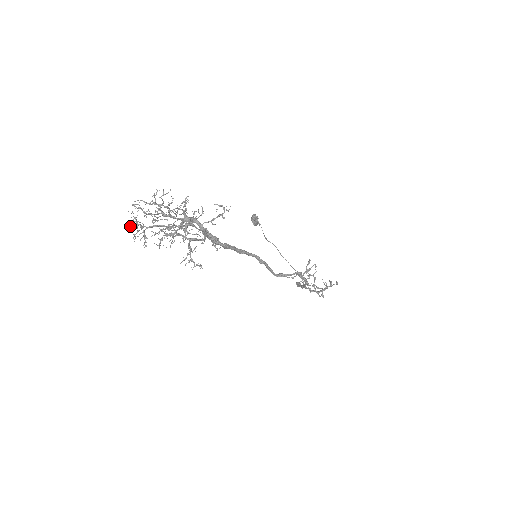
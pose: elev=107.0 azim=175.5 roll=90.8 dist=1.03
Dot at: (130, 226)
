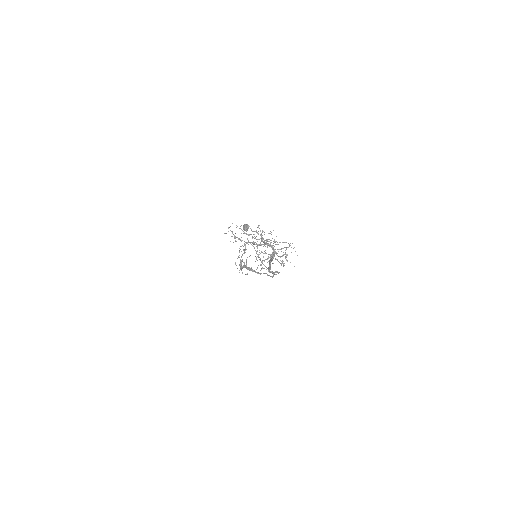
Dot at: (235, 238)
